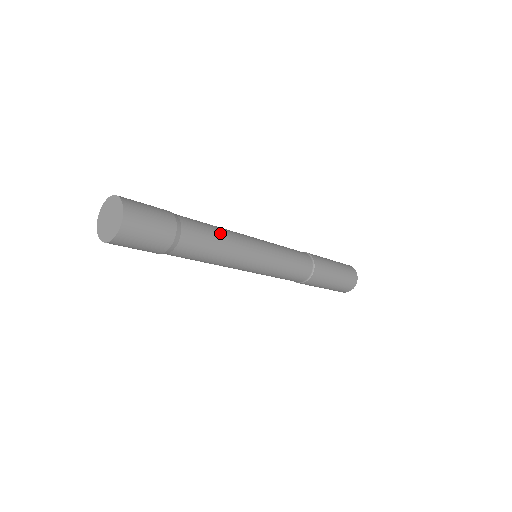
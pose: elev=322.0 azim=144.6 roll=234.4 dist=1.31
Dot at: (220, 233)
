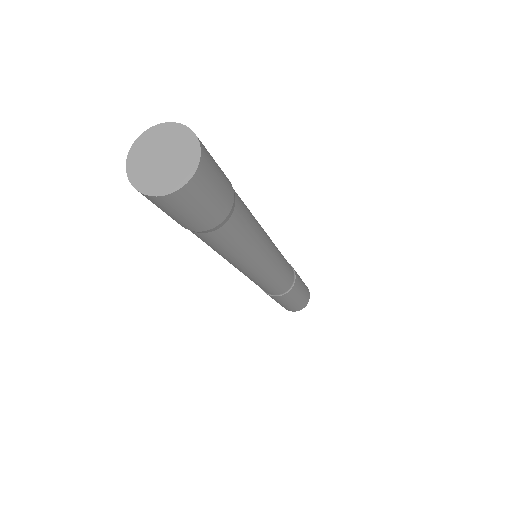
Dot at: occluded
